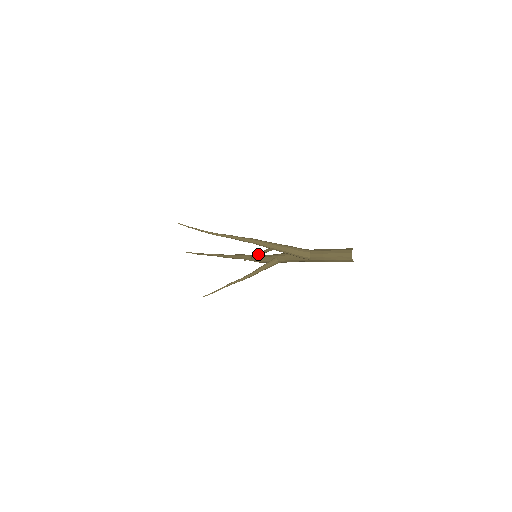
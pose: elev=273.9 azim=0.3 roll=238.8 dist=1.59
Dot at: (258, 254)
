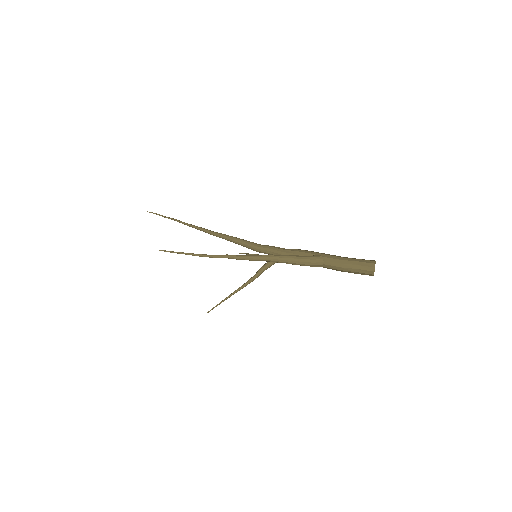
Dot at: occluded
